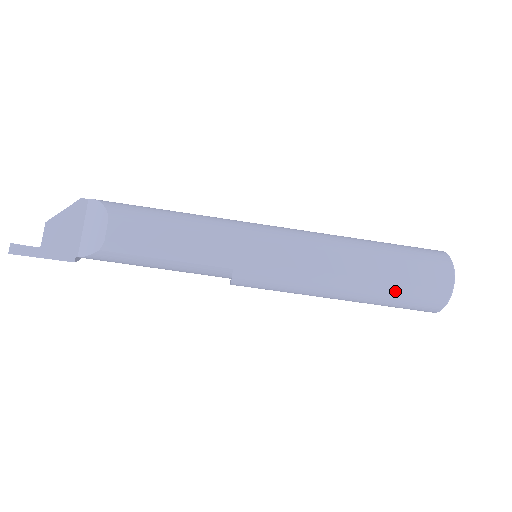
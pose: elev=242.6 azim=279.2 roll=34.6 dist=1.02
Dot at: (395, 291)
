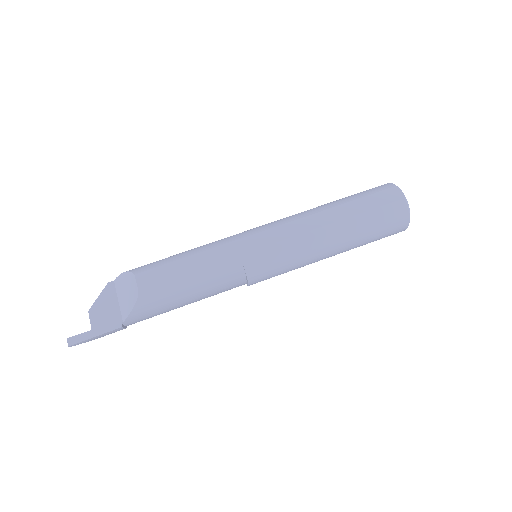
Dot at: (366, 219)
